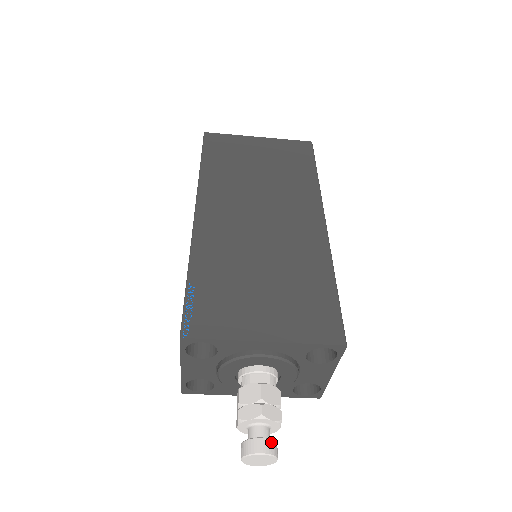
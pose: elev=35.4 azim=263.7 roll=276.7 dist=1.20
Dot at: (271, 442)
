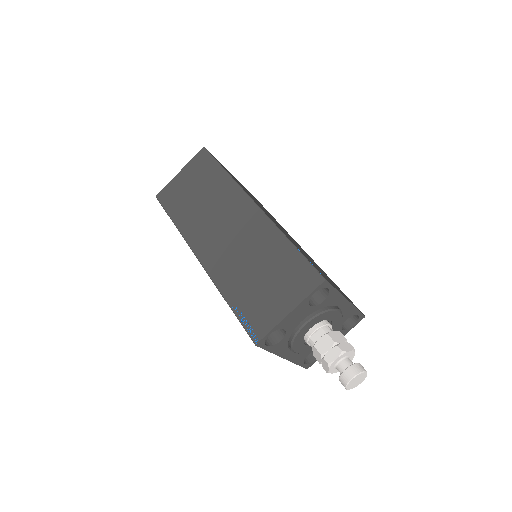
Dot at: occluded
